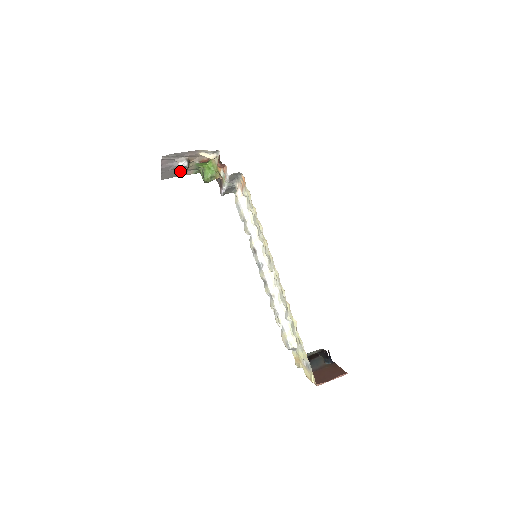
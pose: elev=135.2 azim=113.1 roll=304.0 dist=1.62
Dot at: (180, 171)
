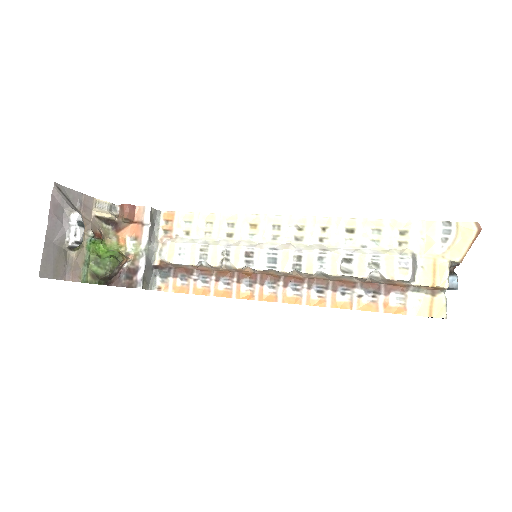
Dot at: (76, 234)
